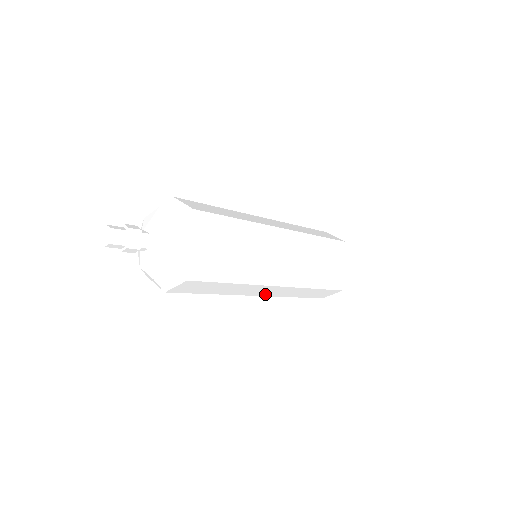
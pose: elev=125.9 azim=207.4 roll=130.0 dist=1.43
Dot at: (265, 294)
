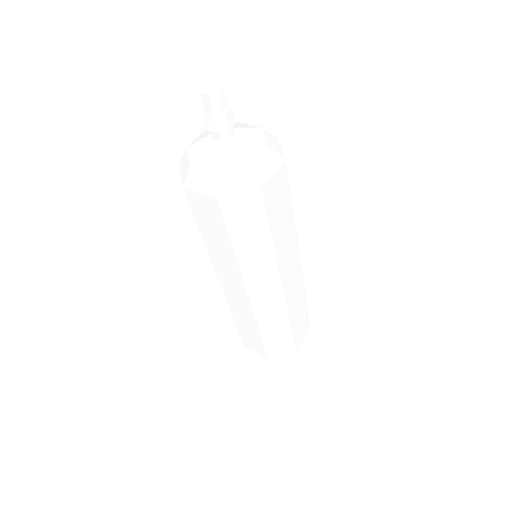
Dot at: (256, 299)
